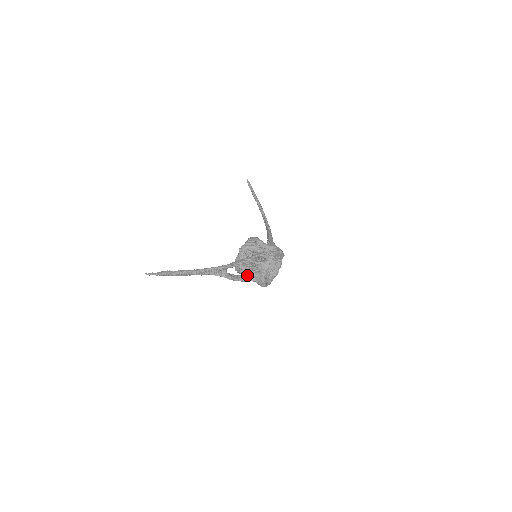
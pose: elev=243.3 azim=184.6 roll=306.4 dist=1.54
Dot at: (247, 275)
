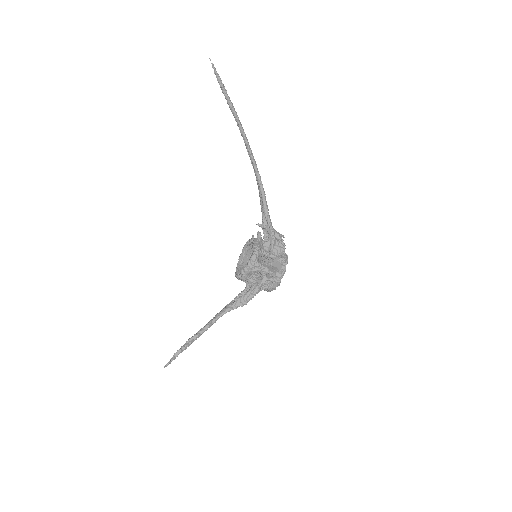
Dot at: occluded
